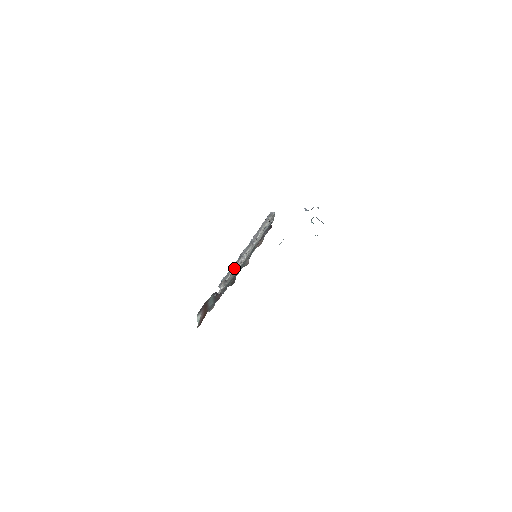
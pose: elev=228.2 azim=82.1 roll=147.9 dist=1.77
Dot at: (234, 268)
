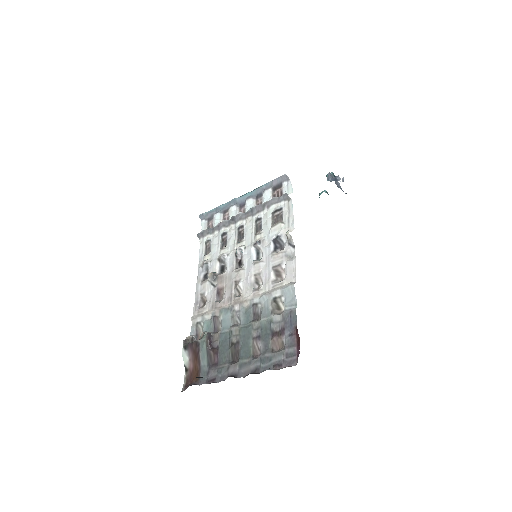
Dot at: (223, 233)
